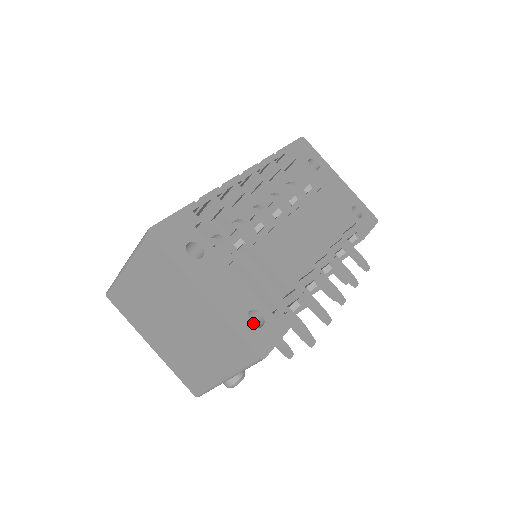
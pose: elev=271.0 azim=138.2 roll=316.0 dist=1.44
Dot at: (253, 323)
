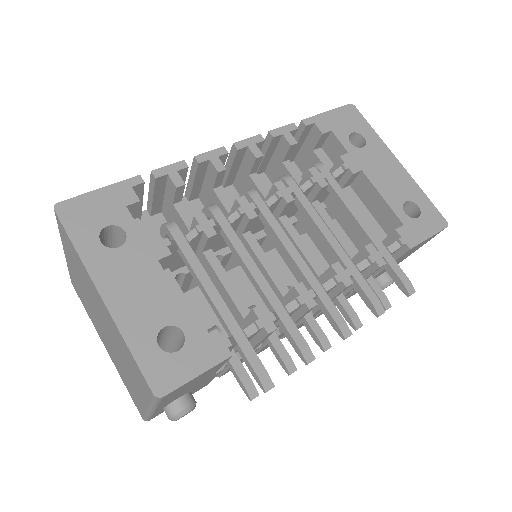
Dot at: (181, 344)
